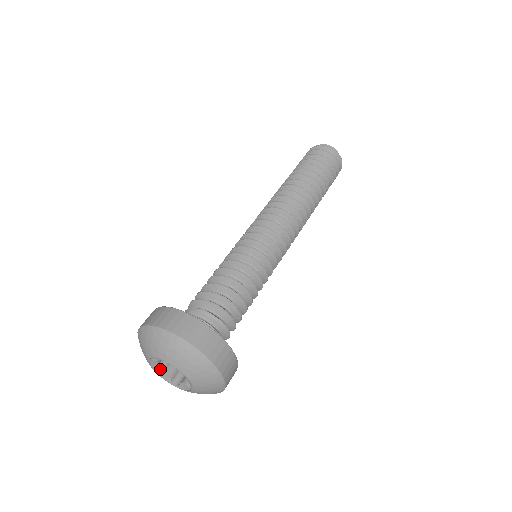
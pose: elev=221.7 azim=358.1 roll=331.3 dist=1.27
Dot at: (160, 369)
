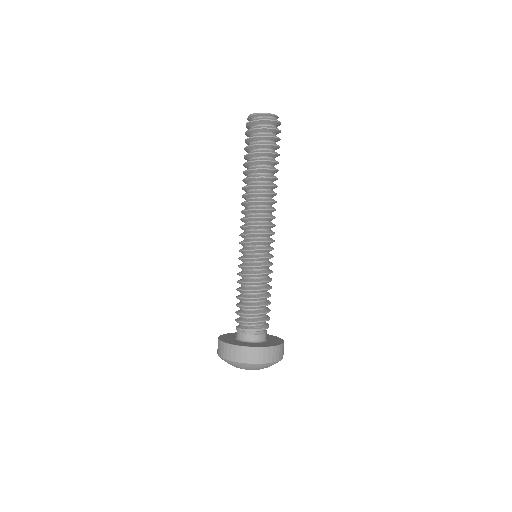
Dot at: occluded
